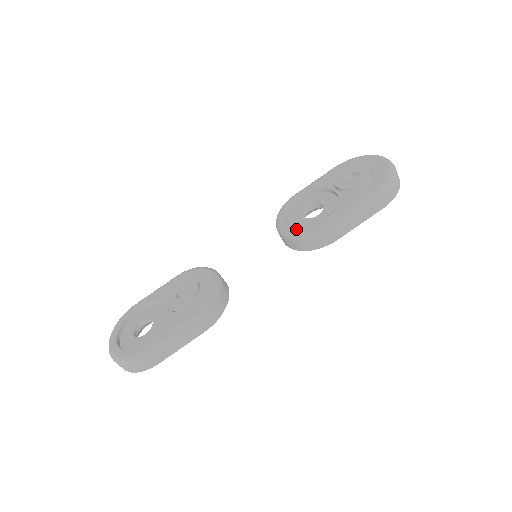
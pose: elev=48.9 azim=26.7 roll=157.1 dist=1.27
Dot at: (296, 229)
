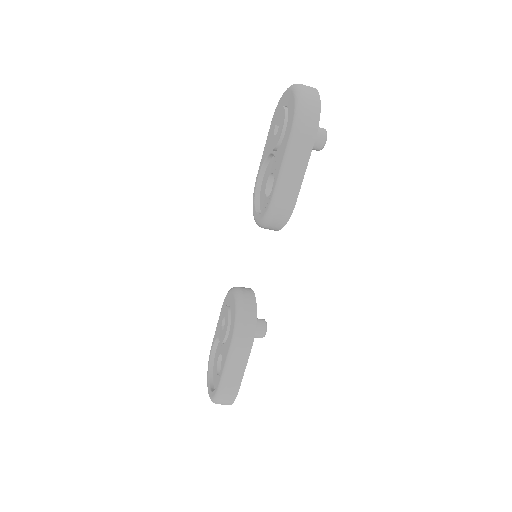
Dot at: (260, 216)
